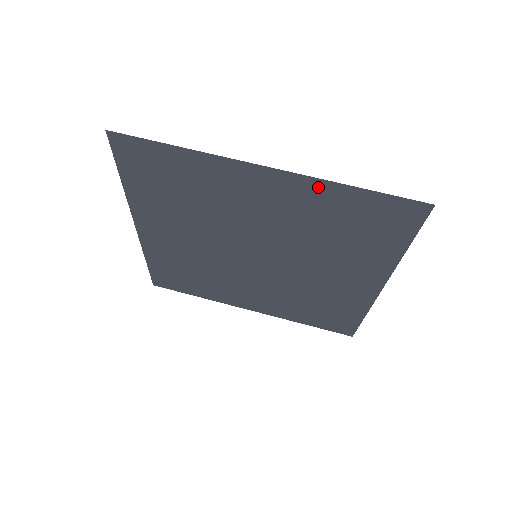
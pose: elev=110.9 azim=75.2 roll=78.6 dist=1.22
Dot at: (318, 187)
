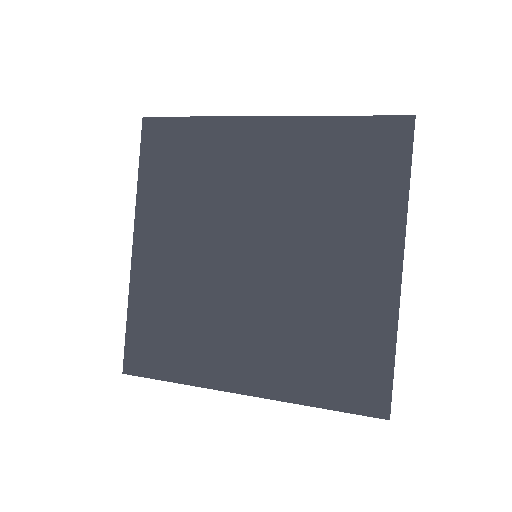
Dot at: (313, 127)
